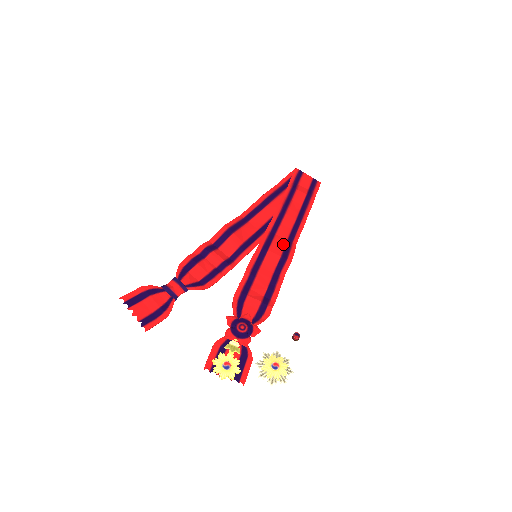
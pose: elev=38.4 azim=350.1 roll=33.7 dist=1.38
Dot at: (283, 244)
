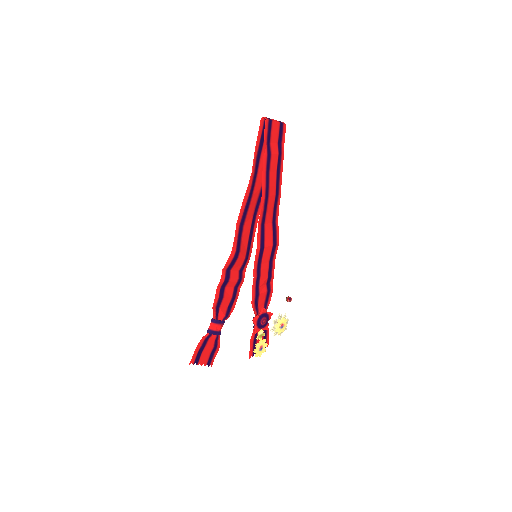
Dot at: (271, 231)
